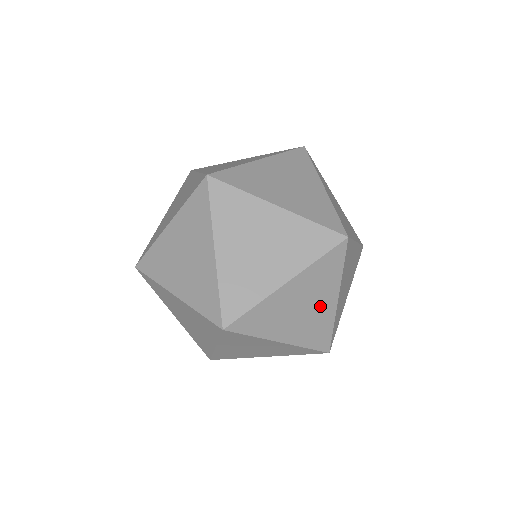
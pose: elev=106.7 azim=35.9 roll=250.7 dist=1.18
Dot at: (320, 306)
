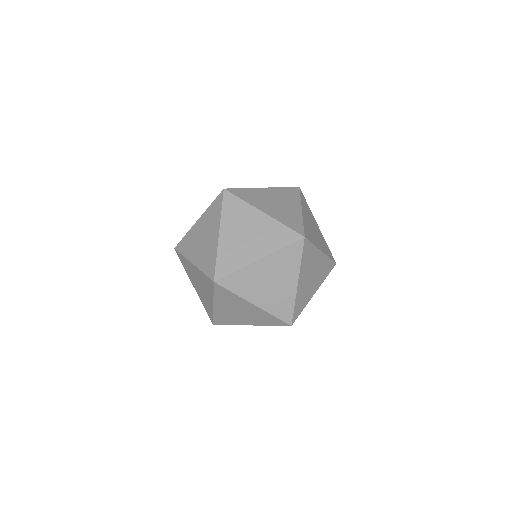
Dot at: occluded
